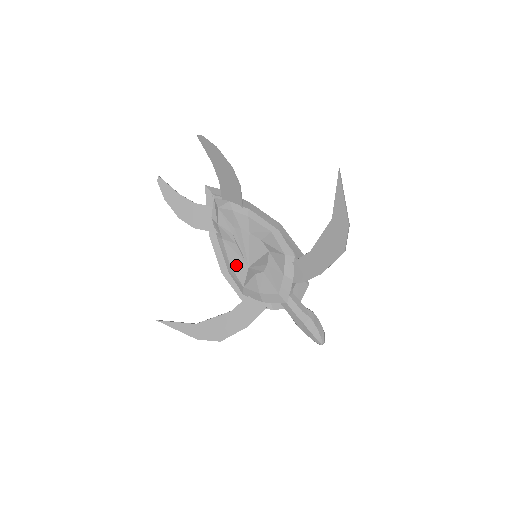
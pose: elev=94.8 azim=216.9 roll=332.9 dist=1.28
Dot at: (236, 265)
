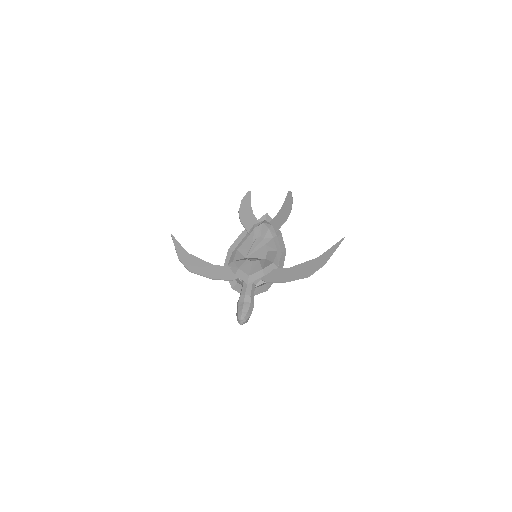
Dot at: (240, 252)
